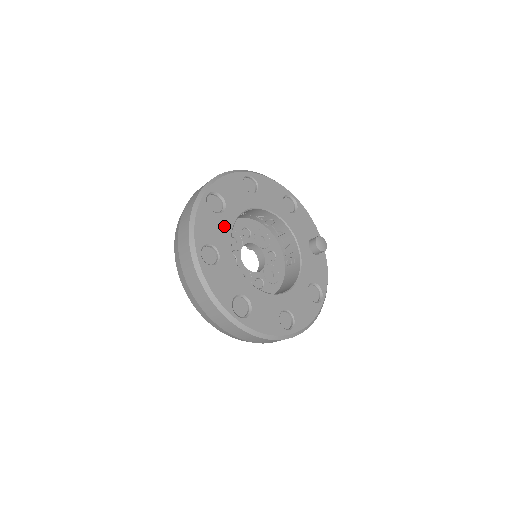
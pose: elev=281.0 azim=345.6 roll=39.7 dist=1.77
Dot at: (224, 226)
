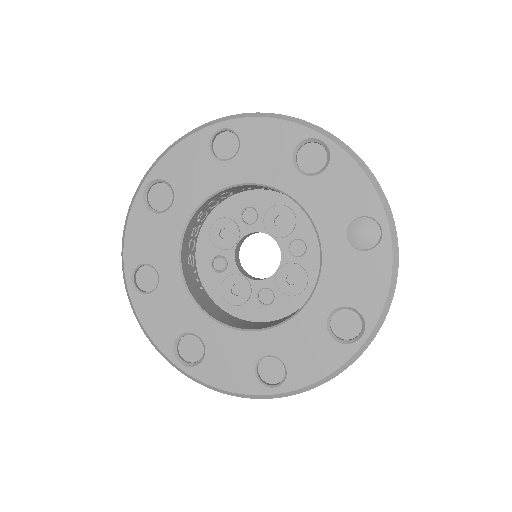
Dot at: (169, 231)
